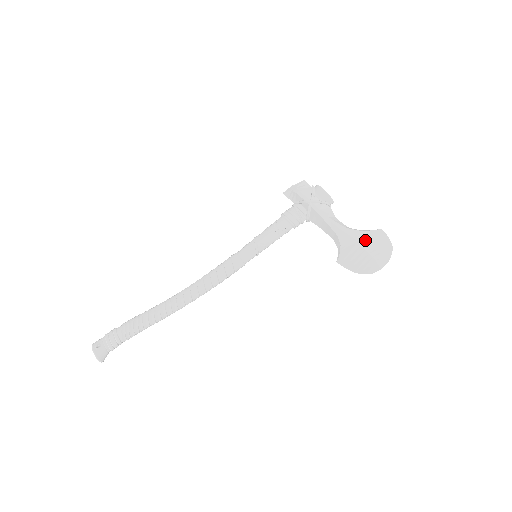
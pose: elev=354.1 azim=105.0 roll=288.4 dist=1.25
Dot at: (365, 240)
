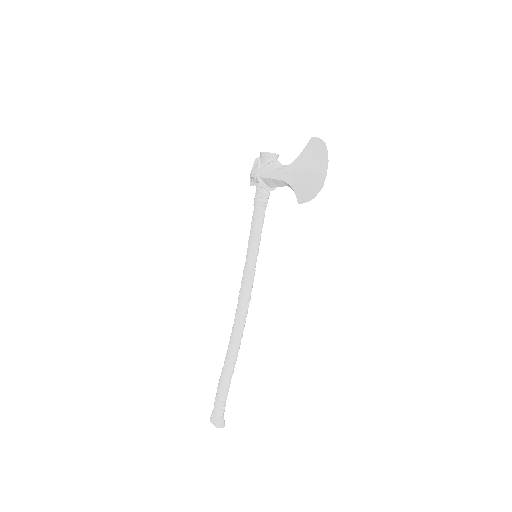
Dot at: (303, 162)
